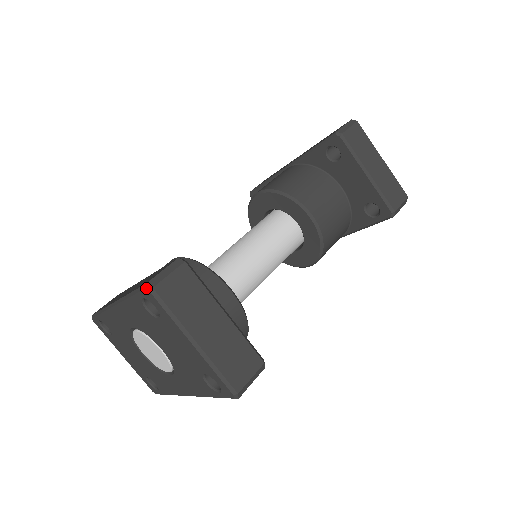
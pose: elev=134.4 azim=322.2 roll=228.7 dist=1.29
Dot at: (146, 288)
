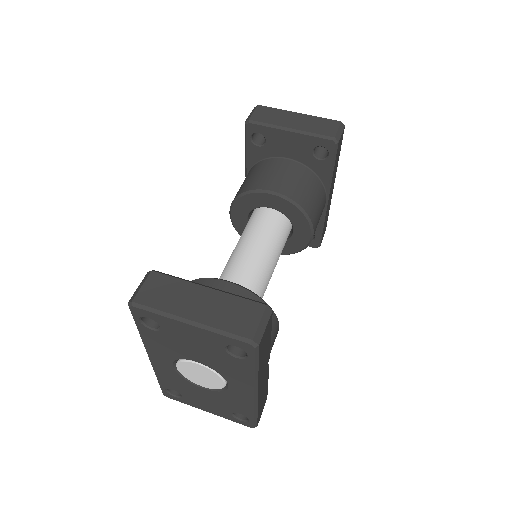
Dot at: (129, 306)
